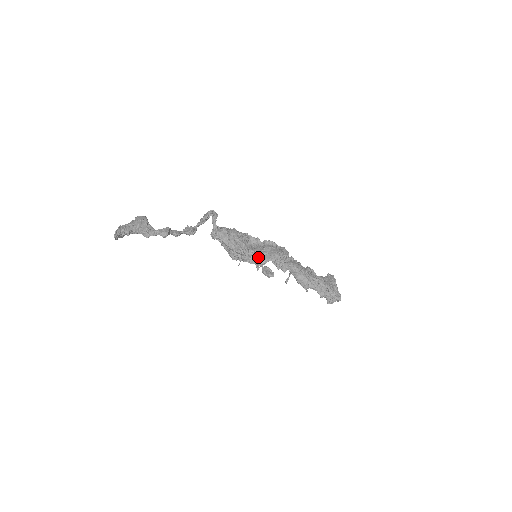
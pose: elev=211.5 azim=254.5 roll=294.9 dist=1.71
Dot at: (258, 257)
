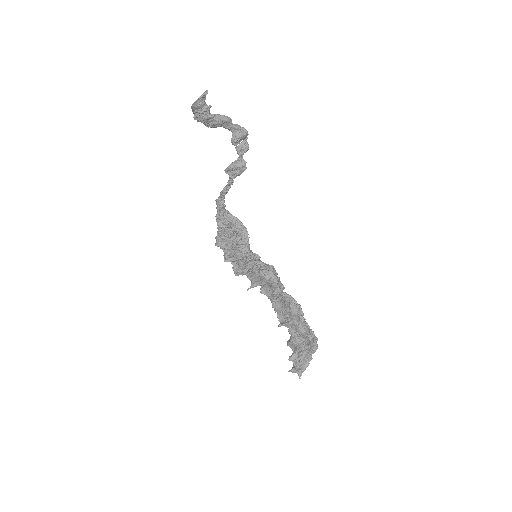
Dot at: occluded
